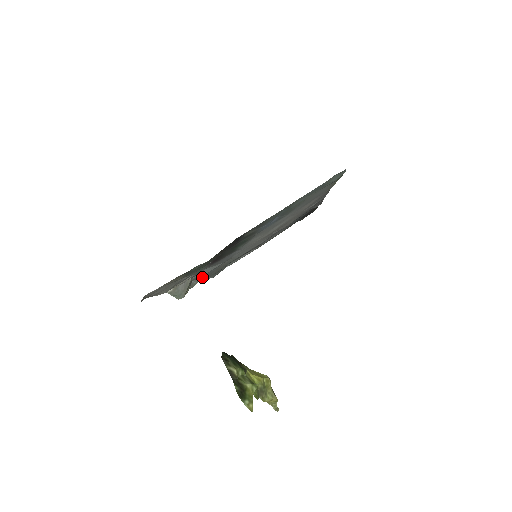
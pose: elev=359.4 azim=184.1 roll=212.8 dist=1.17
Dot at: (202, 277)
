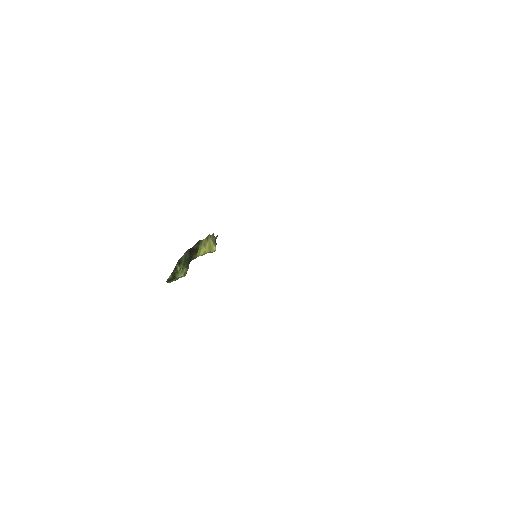
Dot at: occluded
